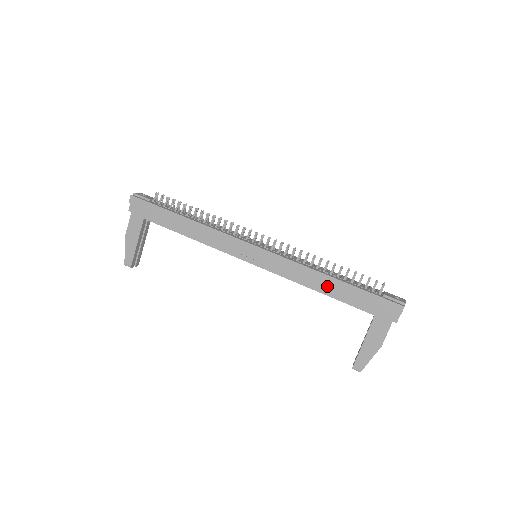
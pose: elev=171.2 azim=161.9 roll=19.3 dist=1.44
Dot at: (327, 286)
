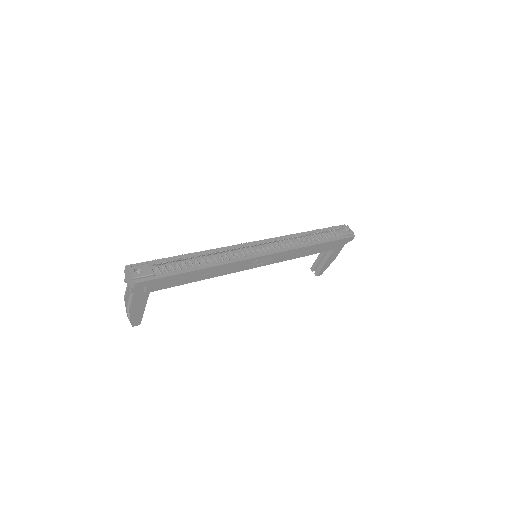
Dot at: (312, 250)
